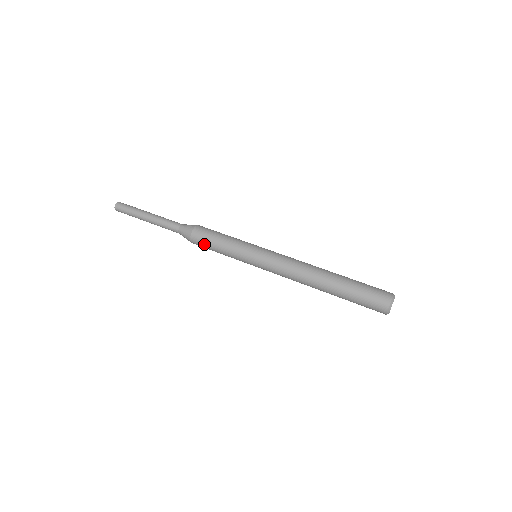
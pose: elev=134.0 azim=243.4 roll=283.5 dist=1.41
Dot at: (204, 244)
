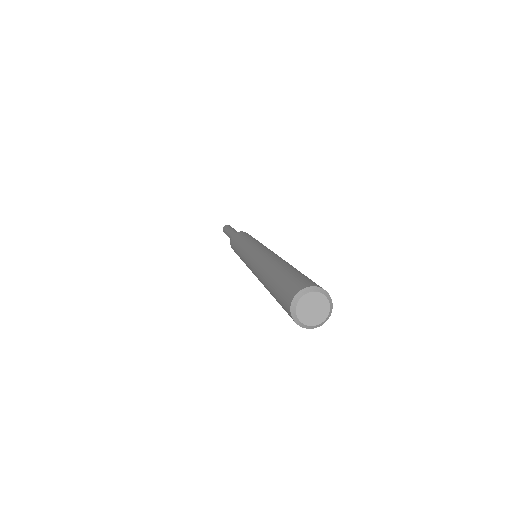
Dot at: (236, 238)
